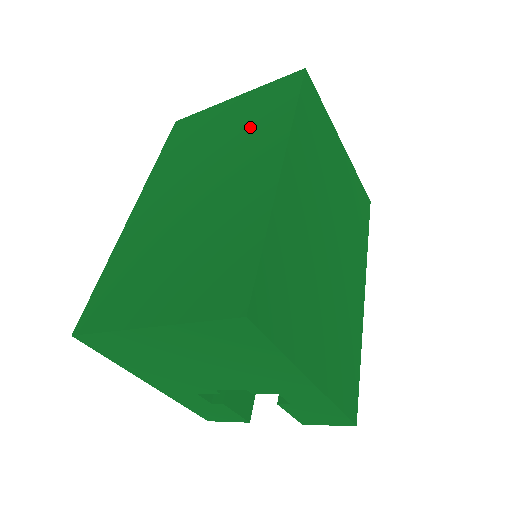
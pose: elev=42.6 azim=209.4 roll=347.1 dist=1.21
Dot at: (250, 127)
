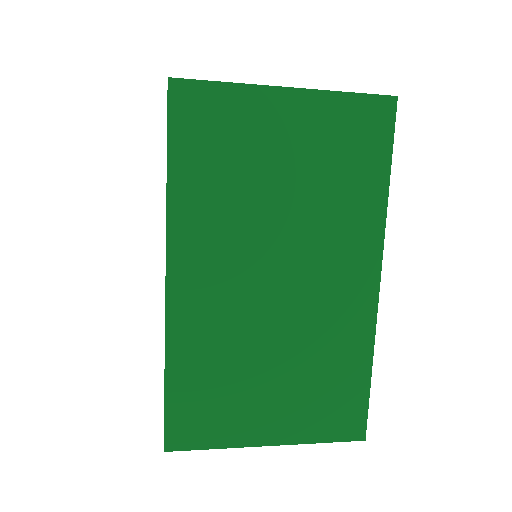
Dot at: (330, 189)
